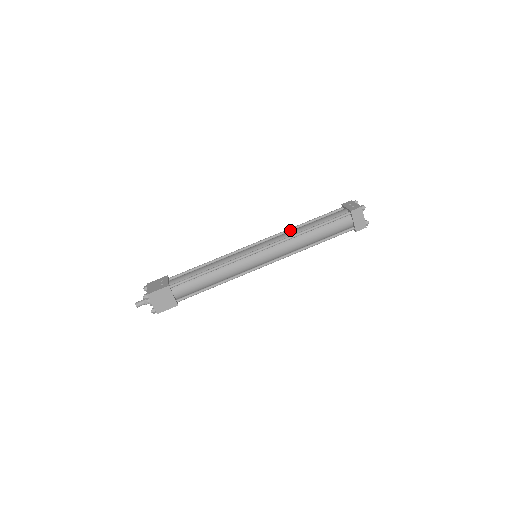
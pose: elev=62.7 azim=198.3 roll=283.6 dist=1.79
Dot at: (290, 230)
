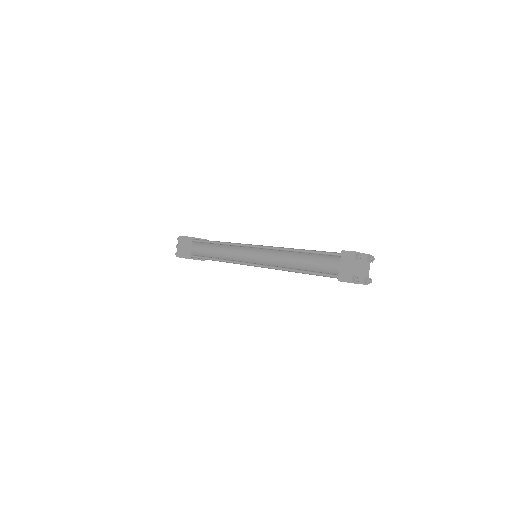
Dot at: occluded
